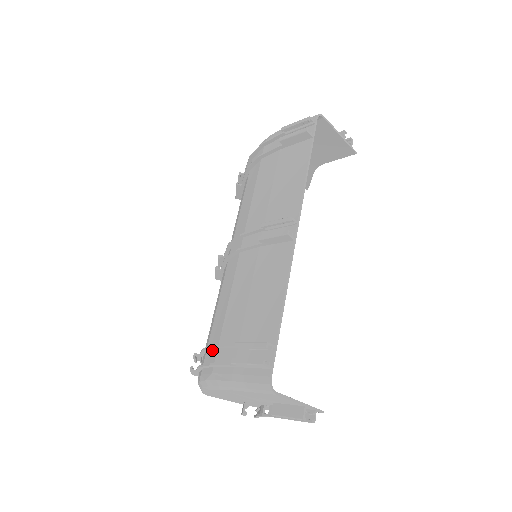
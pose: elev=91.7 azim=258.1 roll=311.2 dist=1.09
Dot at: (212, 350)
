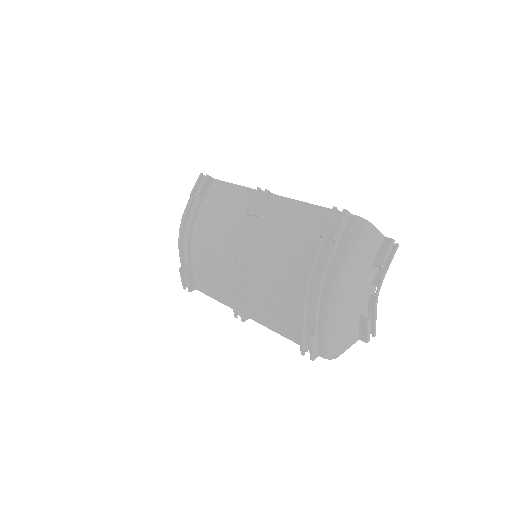
Dot at: (310, 283)
